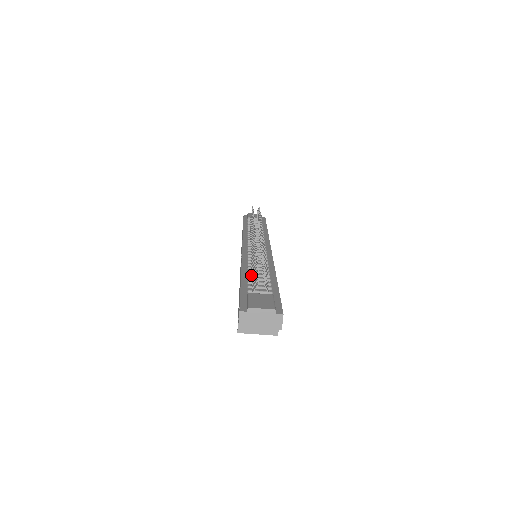
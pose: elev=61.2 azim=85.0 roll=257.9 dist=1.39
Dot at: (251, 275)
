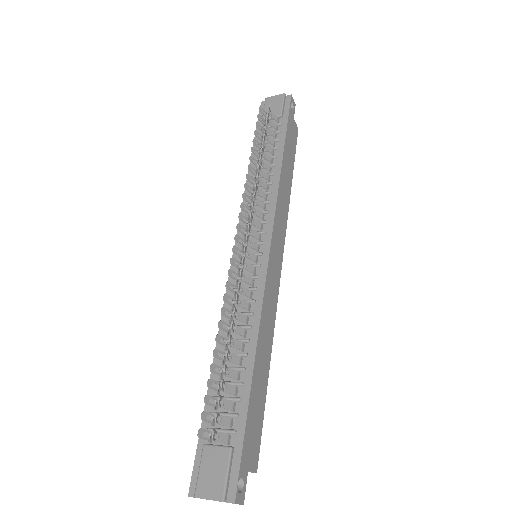
Dot at: occluded
